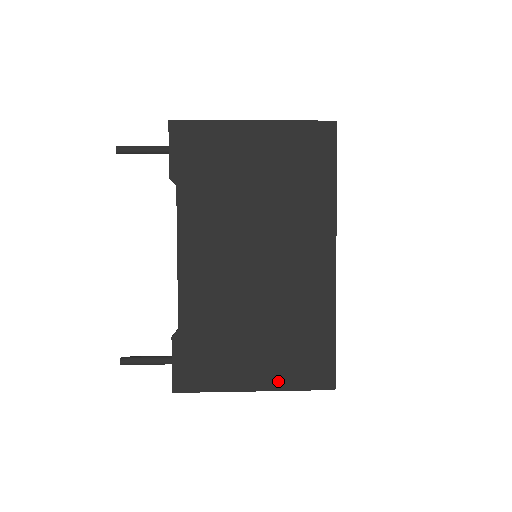
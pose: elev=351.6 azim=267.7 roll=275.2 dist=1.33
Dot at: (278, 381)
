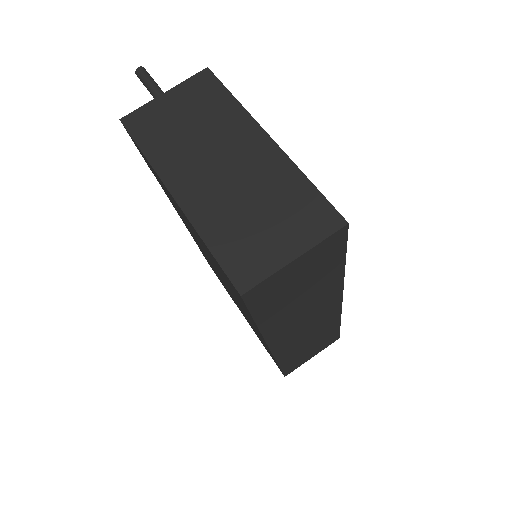
Dot at: occluded
